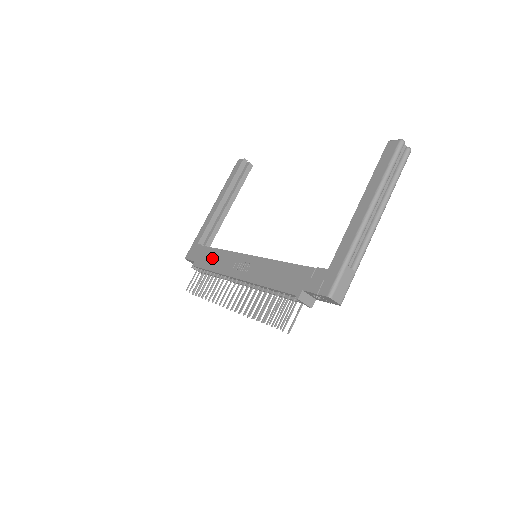
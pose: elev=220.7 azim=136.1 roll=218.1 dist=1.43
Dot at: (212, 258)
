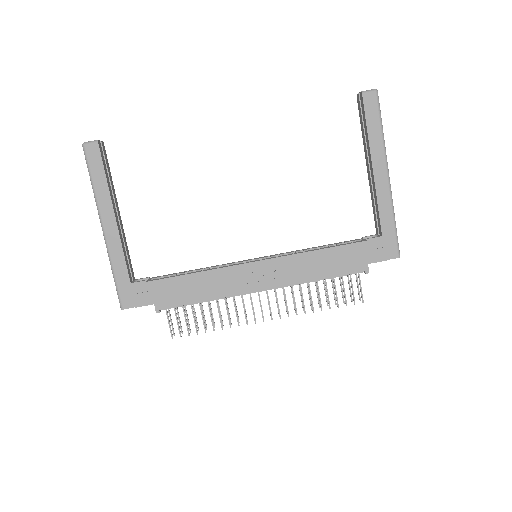
Dot at: (191, 288)
